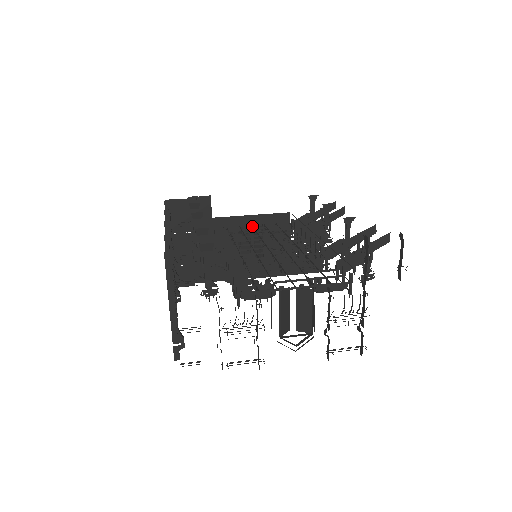
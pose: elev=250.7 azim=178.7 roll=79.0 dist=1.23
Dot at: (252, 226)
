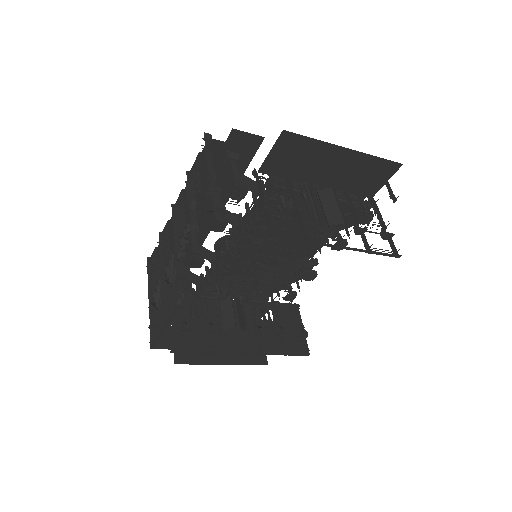
Dot at: (232, 295)
